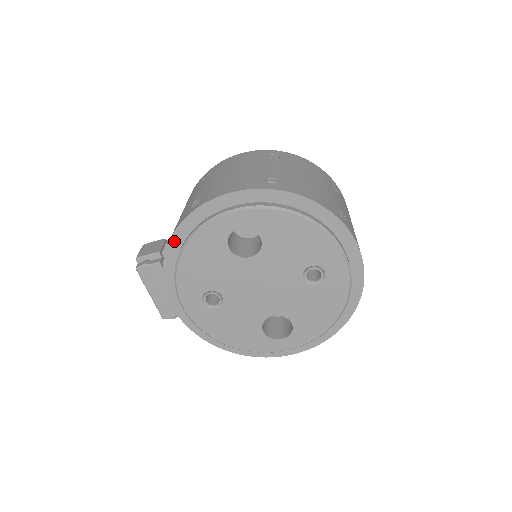
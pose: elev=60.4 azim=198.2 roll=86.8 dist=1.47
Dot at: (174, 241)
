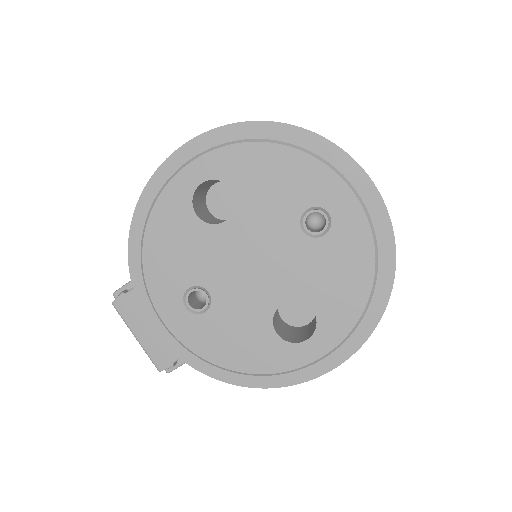
Dot at: (134, 232)
